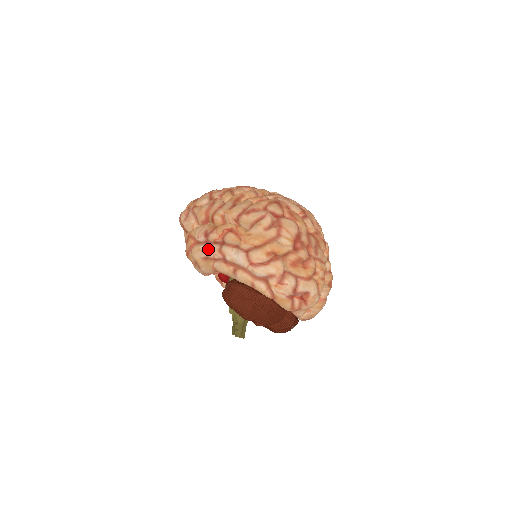
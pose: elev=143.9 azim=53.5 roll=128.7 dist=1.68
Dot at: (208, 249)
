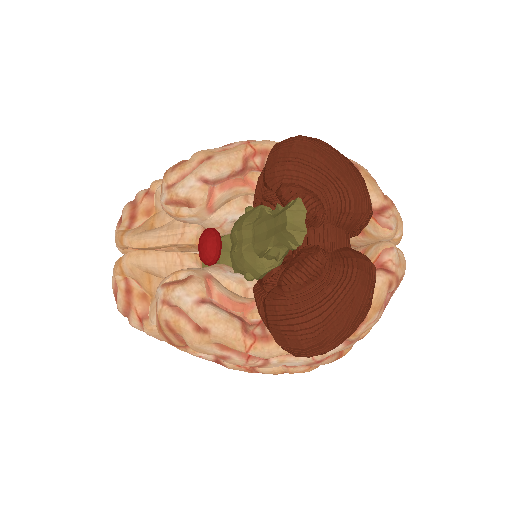
Dot at: (234, 142)
